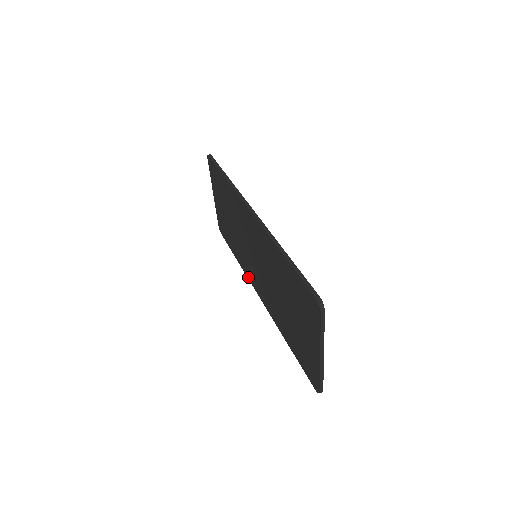
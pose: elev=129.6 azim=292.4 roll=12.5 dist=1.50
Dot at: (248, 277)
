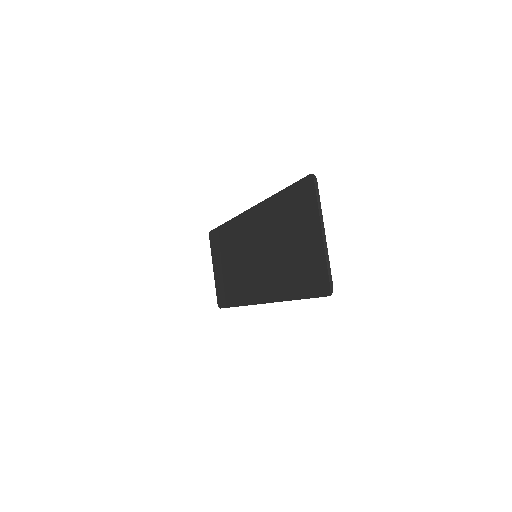
Dot at: (249, 302)
